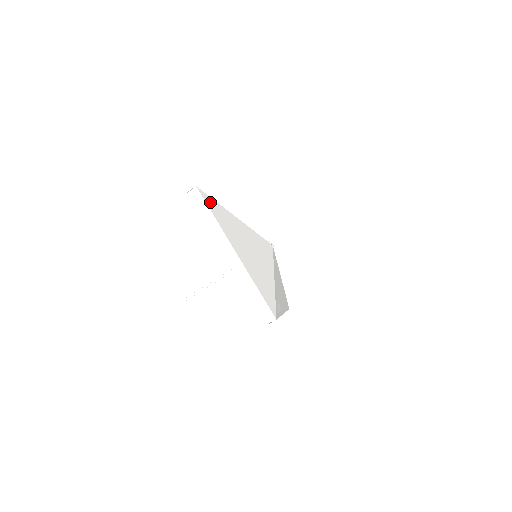
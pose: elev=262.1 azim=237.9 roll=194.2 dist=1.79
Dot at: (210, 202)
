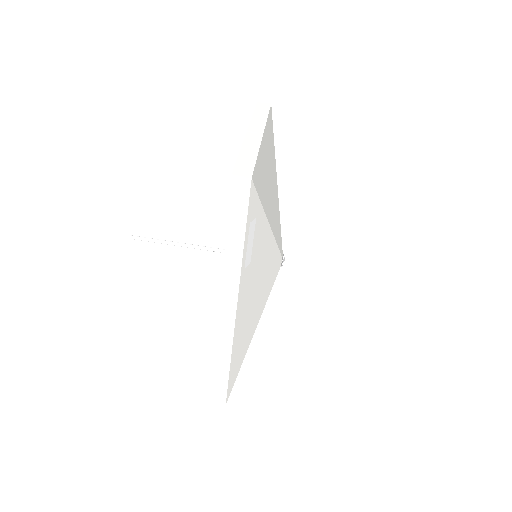
Dot at: (271, 122)
